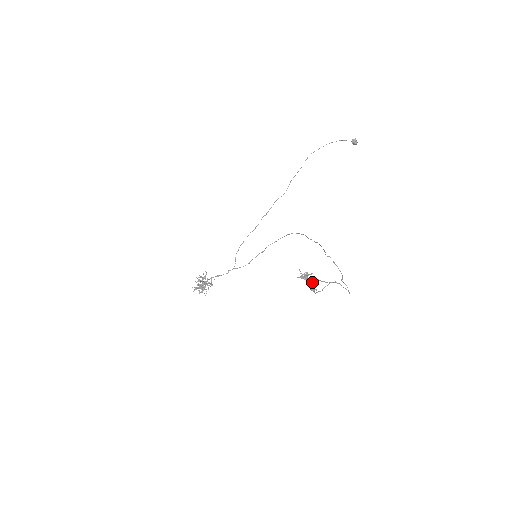
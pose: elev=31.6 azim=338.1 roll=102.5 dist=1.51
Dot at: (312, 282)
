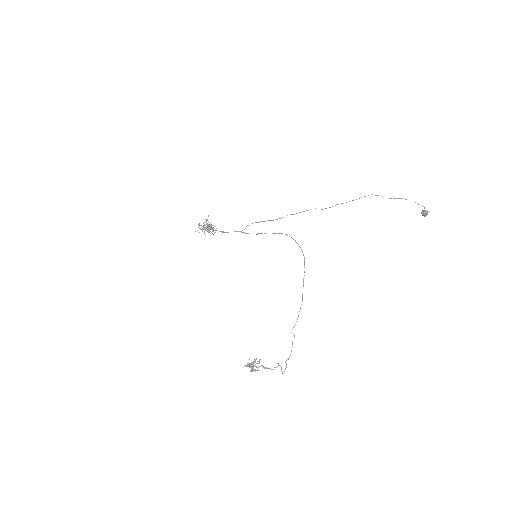
Dot at: (257, 363)
